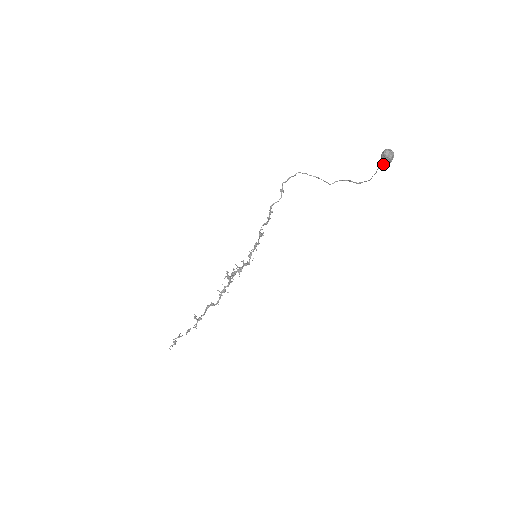
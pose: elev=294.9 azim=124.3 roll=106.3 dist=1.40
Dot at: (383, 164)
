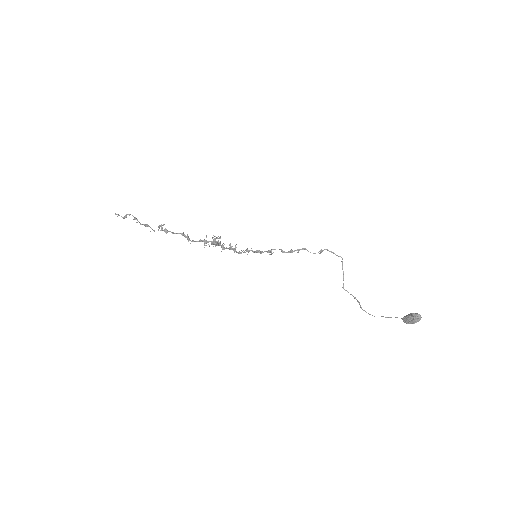
Dot at: (405, 318)
